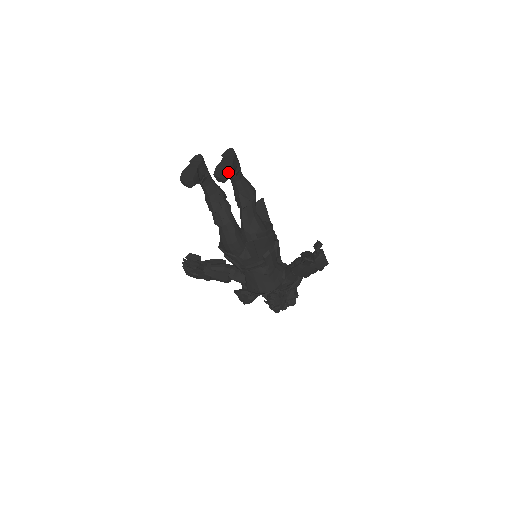
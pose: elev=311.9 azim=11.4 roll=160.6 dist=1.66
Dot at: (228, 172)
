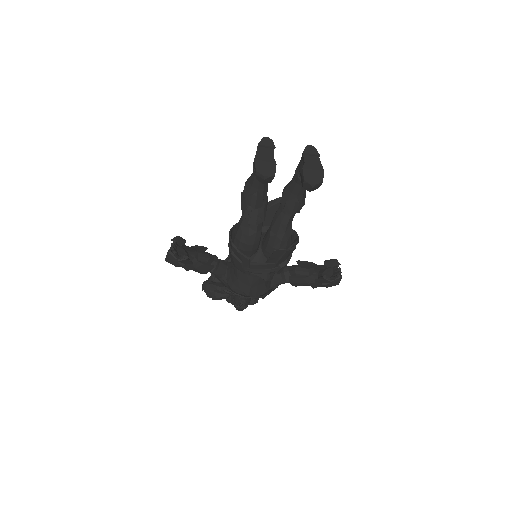
Dot at: (322, 182)
